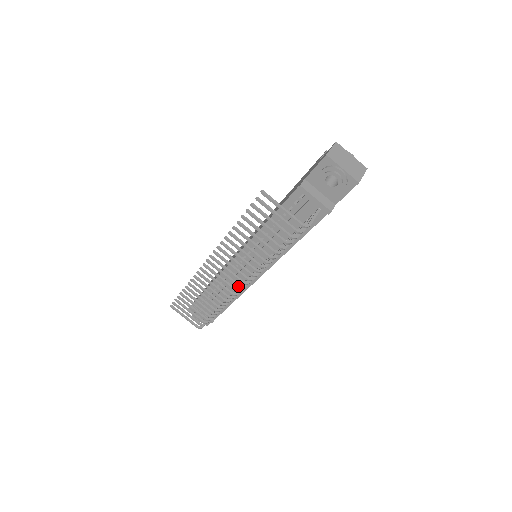
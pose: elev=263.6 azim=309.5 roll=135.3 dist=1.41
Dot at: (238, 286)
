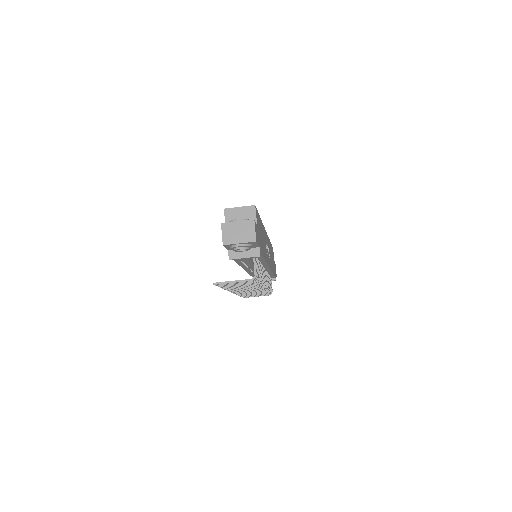
Dot at: occluded
